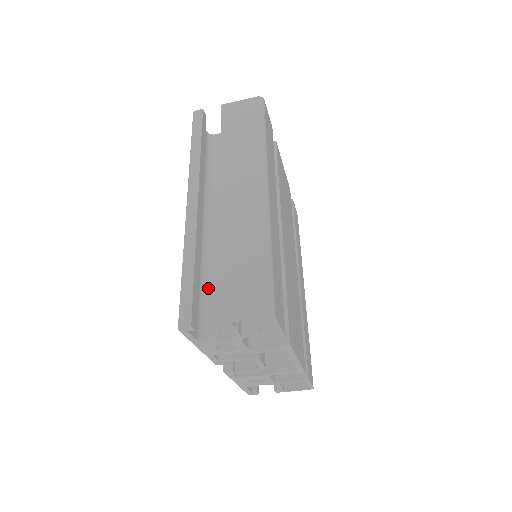
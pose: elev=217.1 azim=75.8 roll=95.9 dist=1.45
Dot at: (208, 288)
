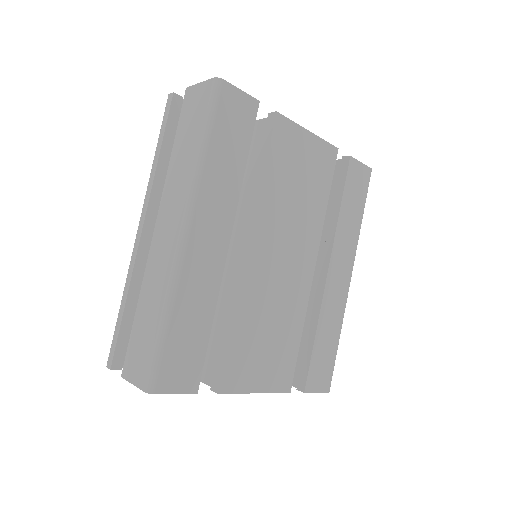
Dot at: occluded
